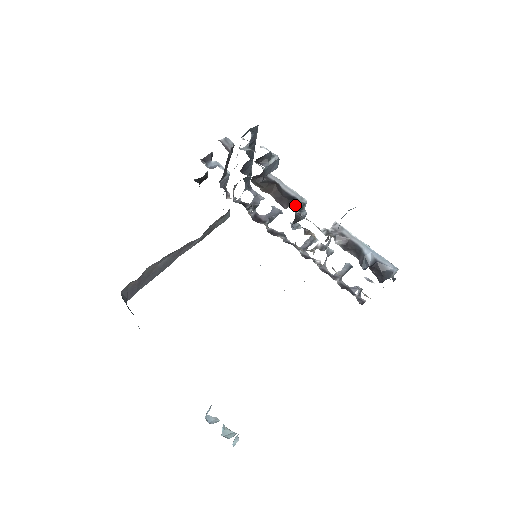
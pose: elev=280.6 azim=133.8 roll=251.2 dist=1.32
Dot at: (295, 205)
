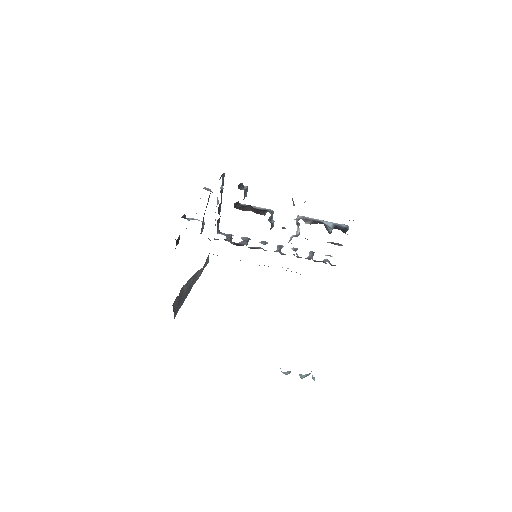
Dot at: (269, 212)
